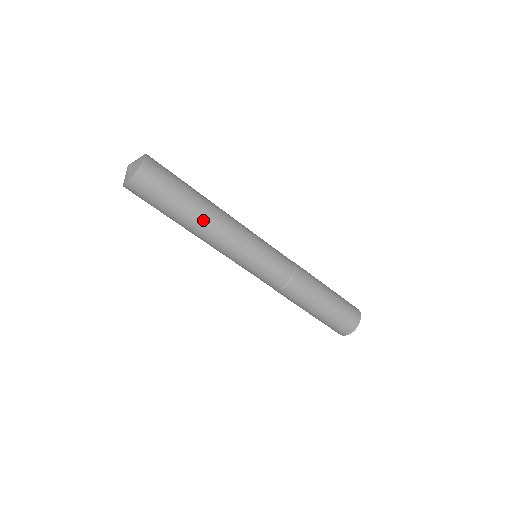
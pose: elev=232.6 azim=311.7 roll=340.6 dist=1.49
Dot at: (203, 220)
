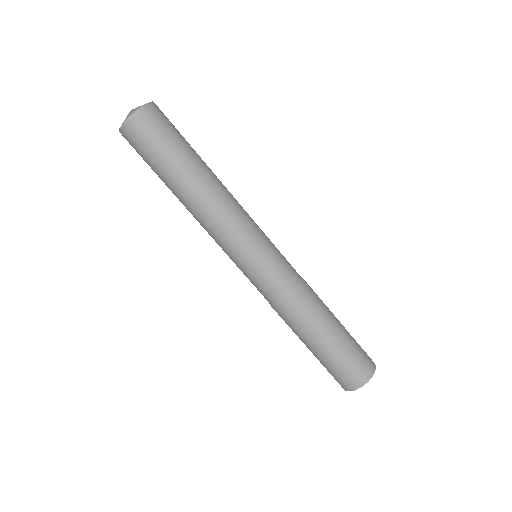
Dot at: (202, 186)
